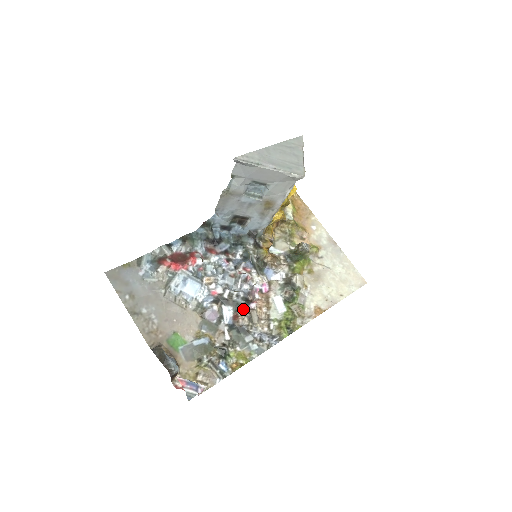
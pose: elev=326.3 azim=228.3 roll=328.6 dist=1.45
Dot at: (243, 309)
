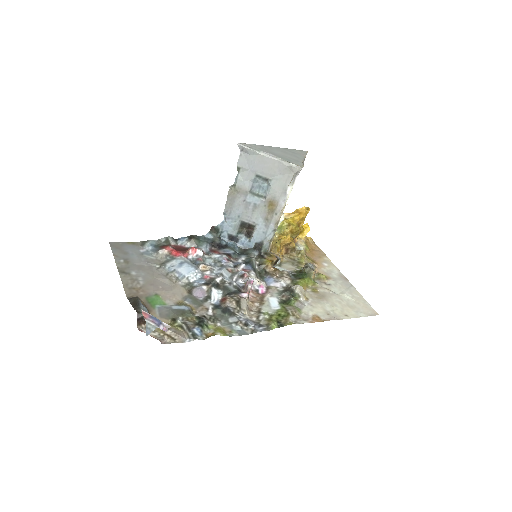
Dot at: (233, 295)
